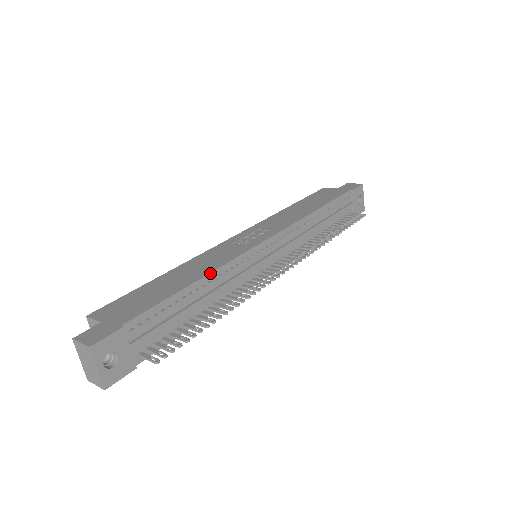
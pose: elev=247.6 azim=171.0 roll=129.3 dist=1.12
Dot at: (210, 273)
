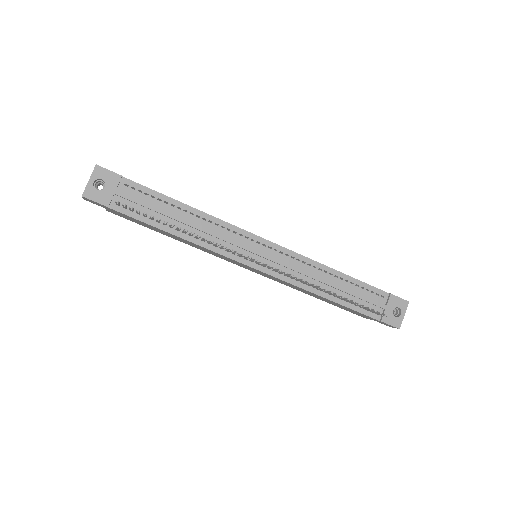
Dot at: (202, 212)
